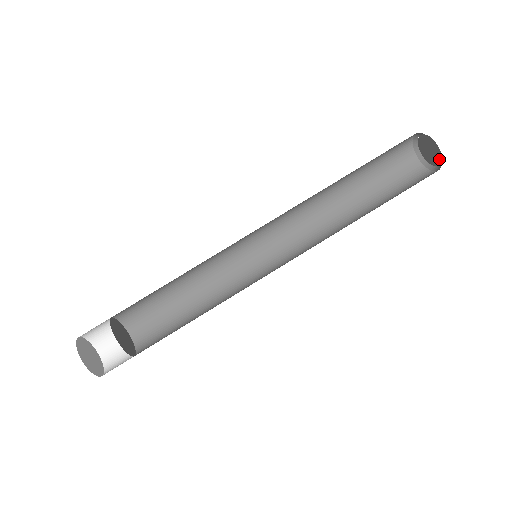
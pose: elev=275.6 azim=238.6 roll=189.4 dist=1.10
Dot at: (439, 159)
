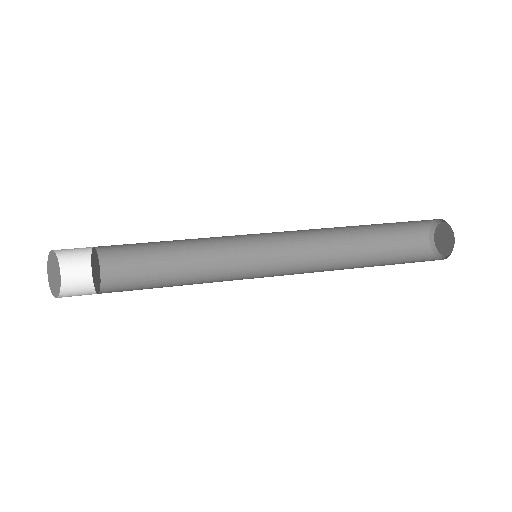
Dot at: (452, 238)
